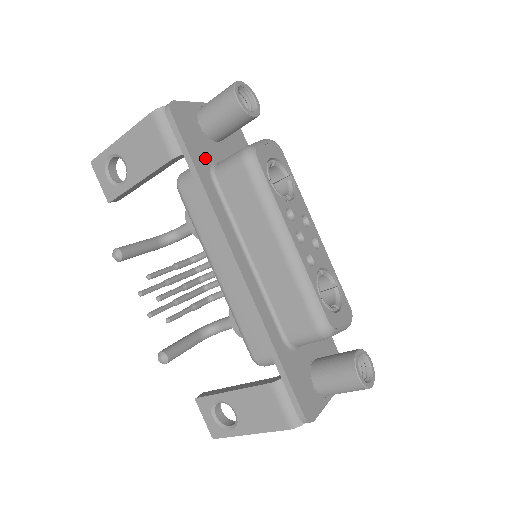
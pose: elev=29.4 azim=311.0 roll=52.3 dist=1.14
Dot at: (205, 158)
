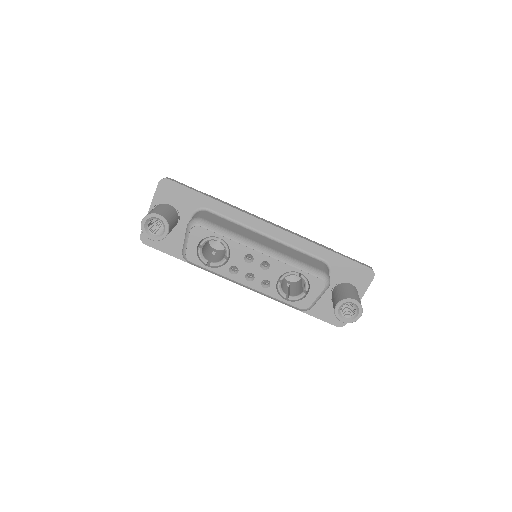
Dot at: (180, 246)
